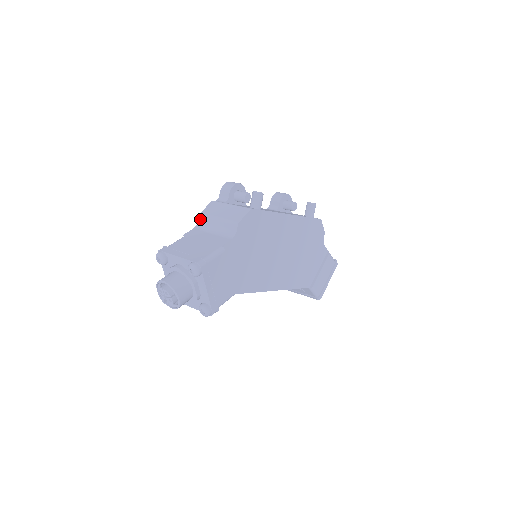
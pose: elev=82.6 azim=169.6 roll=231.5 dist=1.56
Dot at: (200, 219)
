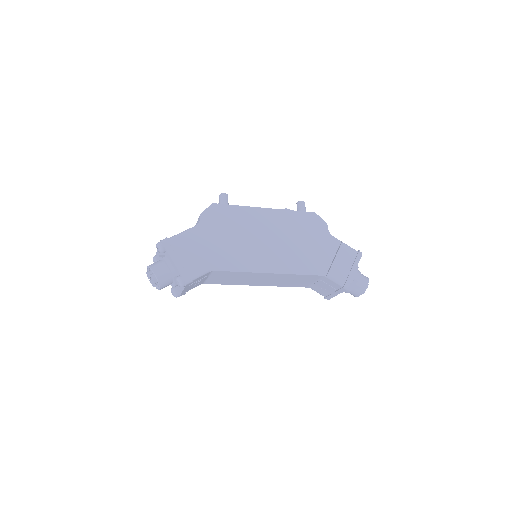
Dot at: occluded
